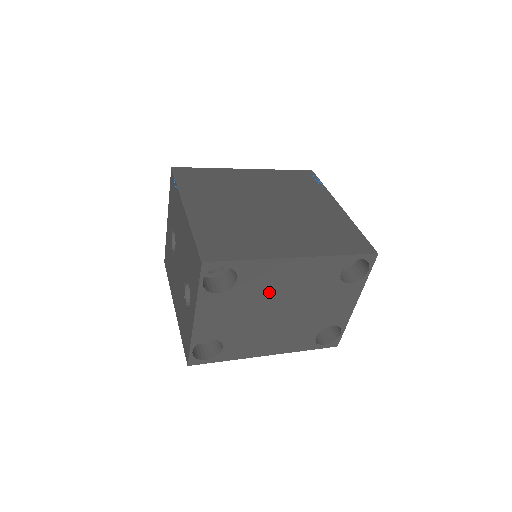
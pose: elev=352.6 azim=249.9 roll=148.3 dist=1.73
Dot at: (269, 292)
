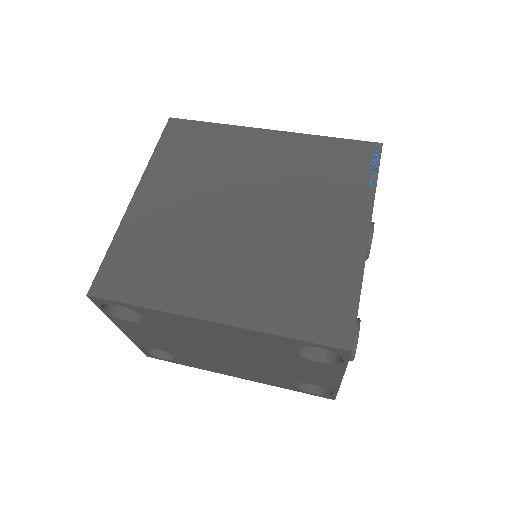
Dot at: (197, 337)
